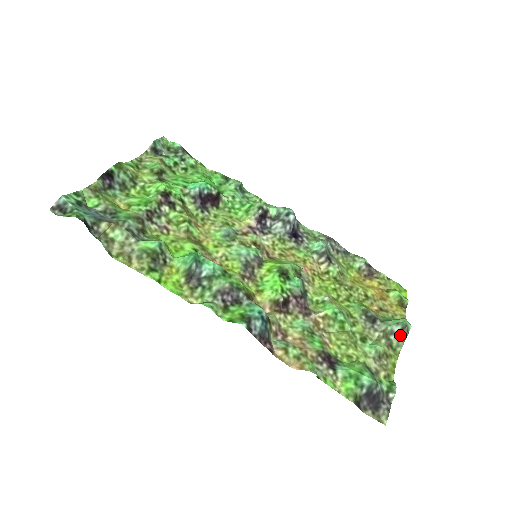
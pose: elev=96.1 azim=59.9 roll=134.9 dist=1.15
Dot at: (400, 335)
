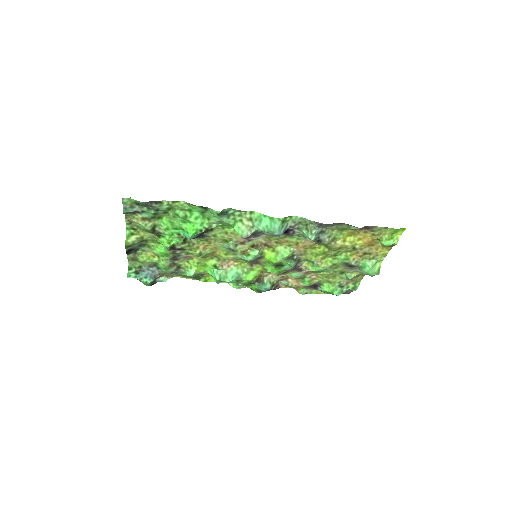
Dot at: occluded
